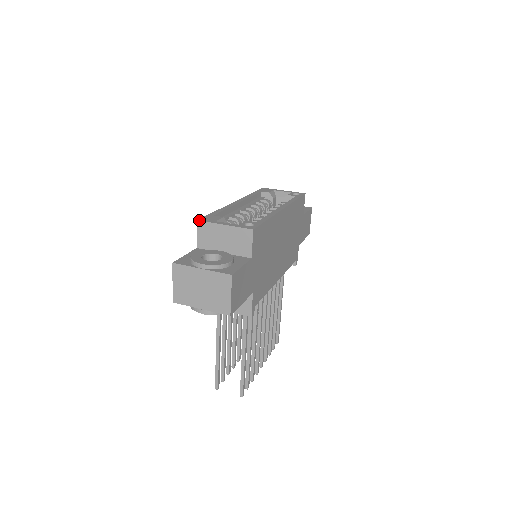
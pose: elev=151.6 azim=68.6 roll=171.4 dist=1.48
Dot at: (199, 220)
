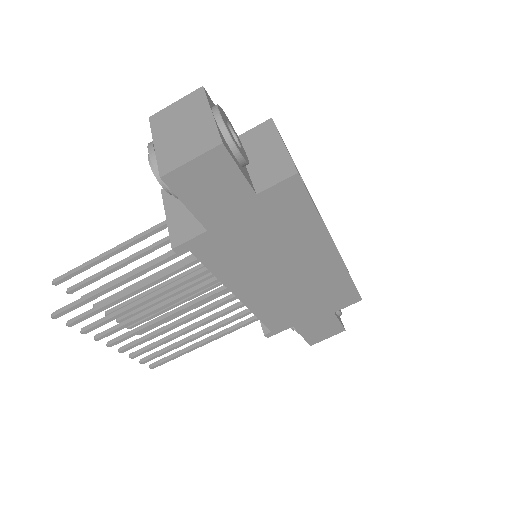
Dot at: occluded
